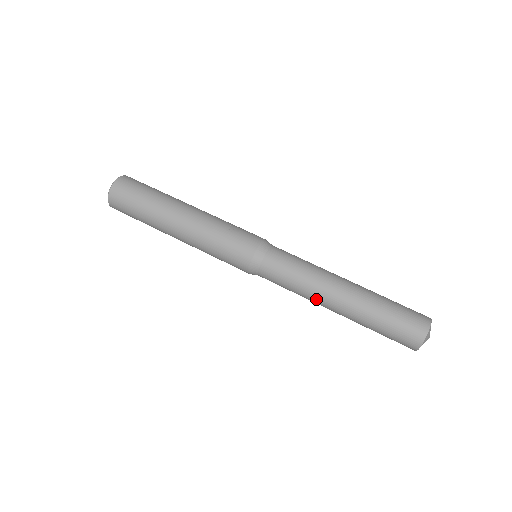
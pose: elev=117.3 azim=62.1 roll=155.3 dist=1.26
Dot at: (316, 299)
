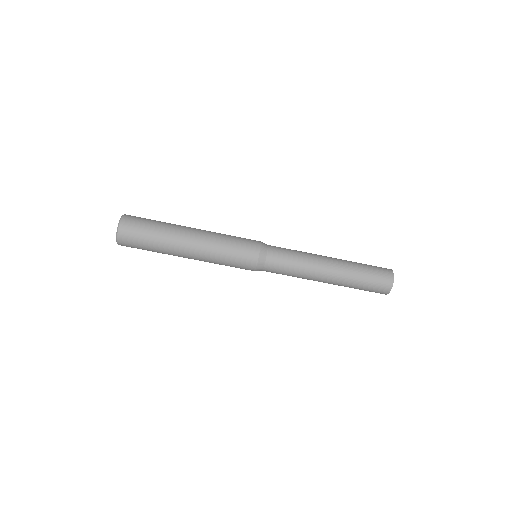
Dot at: occluded
